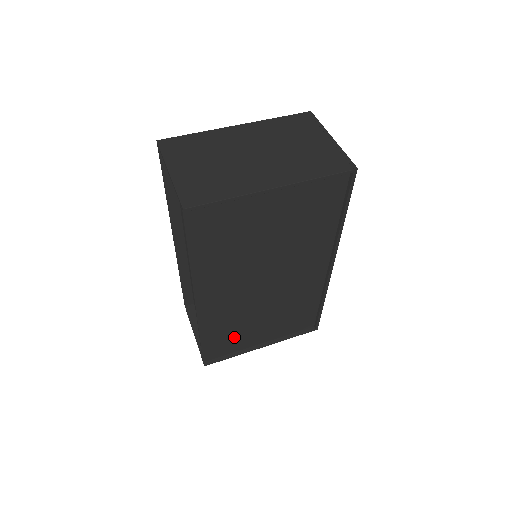
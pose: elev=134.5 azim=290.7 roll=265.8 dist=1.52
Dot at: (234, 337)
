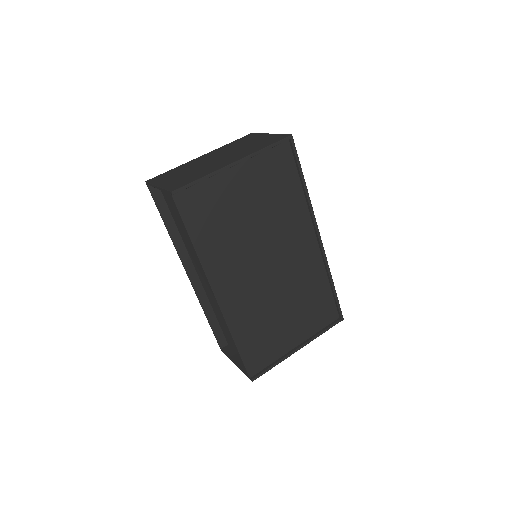
Dot at: (267, 340)
